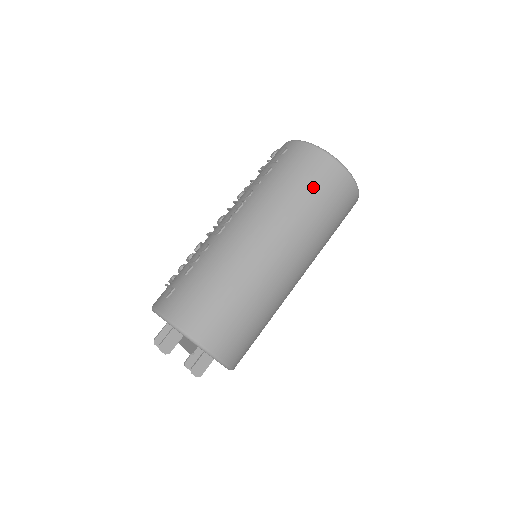
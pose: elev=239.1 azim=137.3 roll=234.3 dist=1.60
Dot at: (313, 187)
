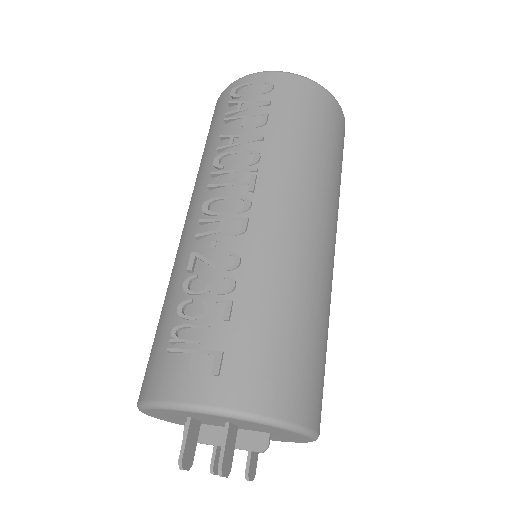
Dot at: (333, 142)
